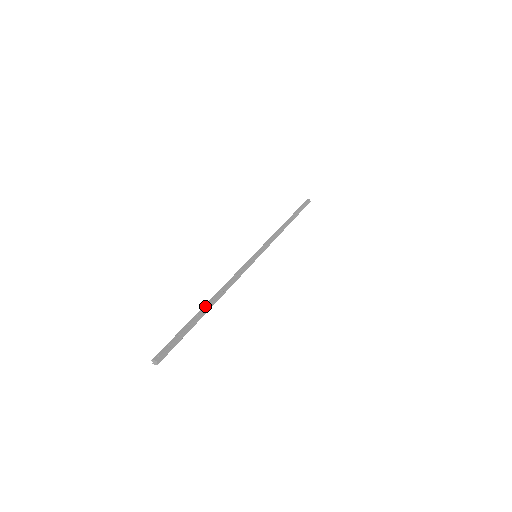
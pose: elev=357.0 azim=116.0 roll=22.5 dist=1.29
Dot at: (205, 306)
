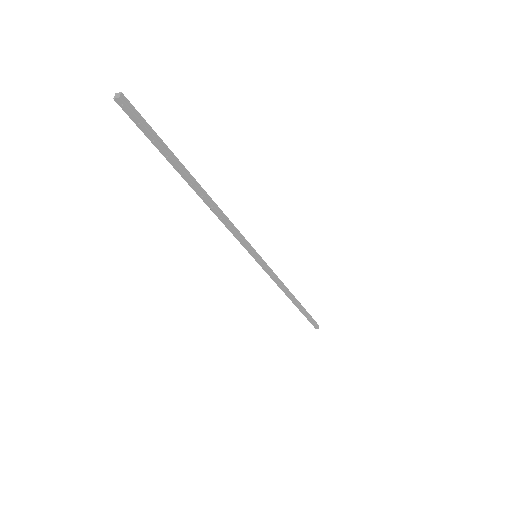
Dot at: (191, 180)
